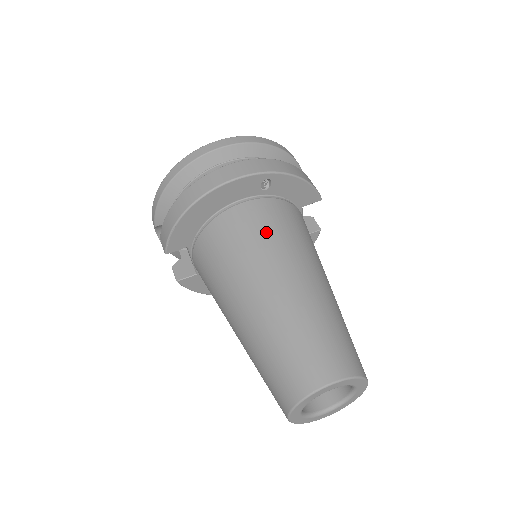
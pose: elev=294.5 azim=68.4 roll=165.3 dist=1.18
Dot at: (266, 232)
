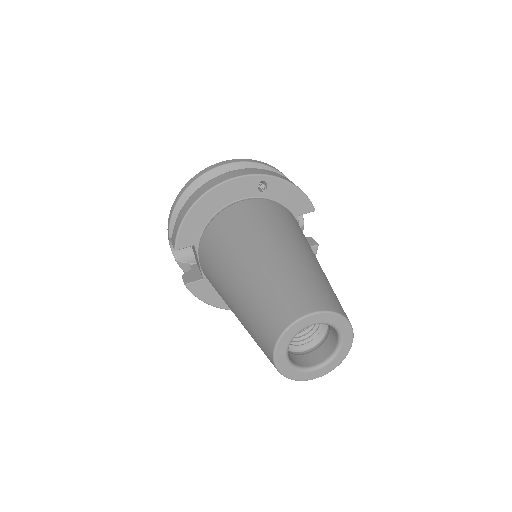
Dot at: (260, 218)
